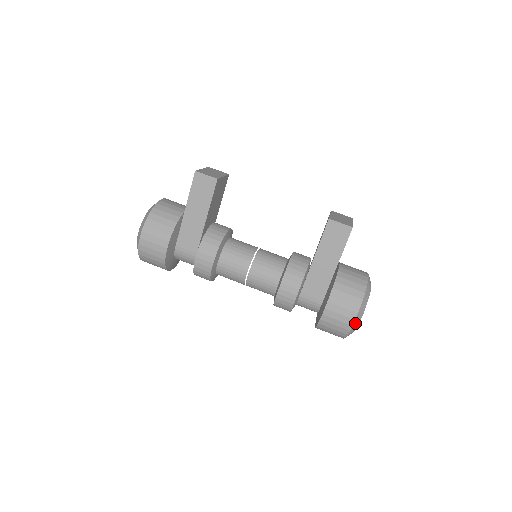
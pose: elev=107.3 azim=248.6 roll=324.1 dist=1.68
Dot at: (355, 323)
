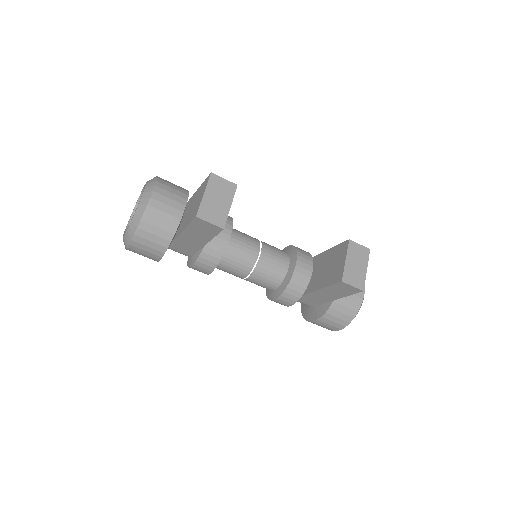
Dot at: occluded
